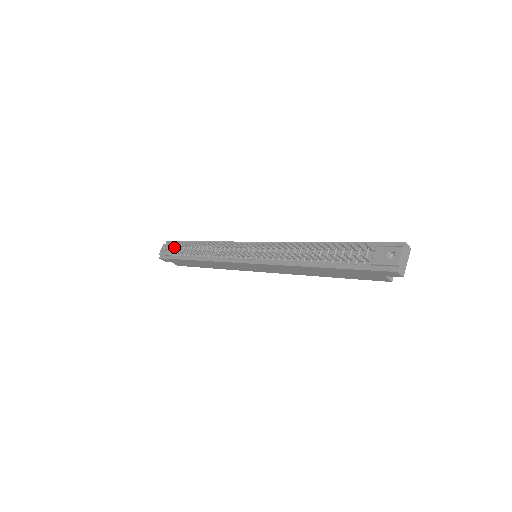
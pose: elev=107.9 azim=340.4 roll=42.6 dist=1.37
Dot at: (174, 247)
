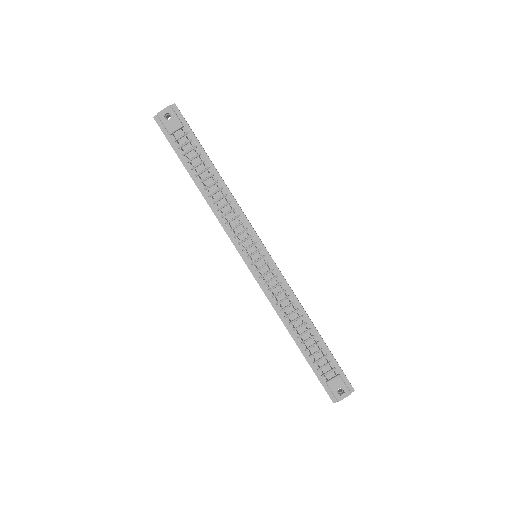
Dot at: occluded
